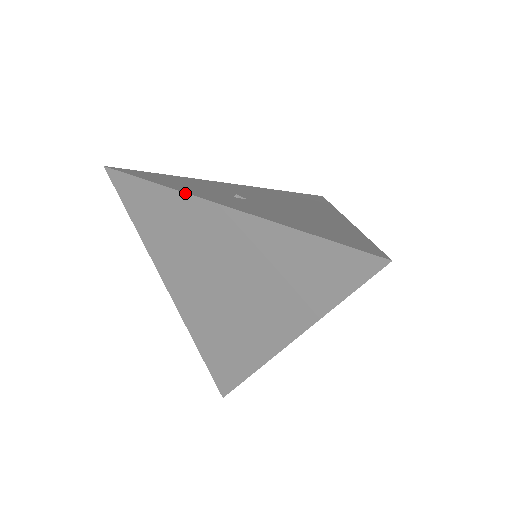
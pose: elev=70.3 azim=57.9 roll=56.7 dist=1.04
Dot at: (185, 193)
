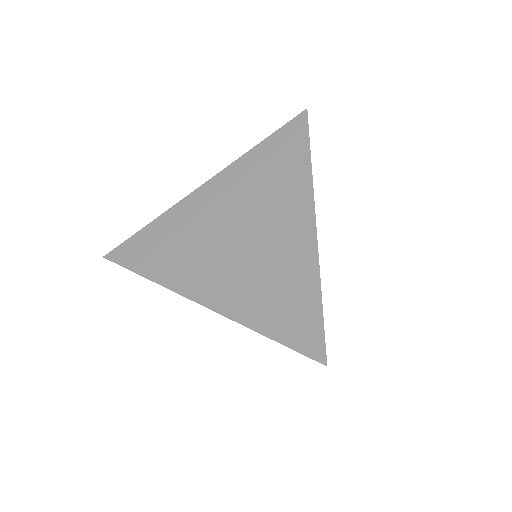
Dot at: (173, 206)
